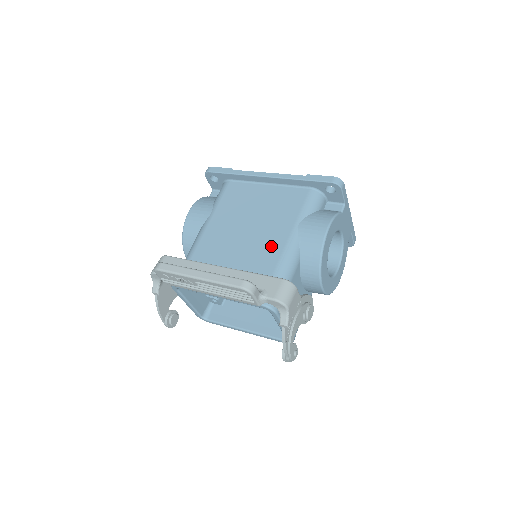
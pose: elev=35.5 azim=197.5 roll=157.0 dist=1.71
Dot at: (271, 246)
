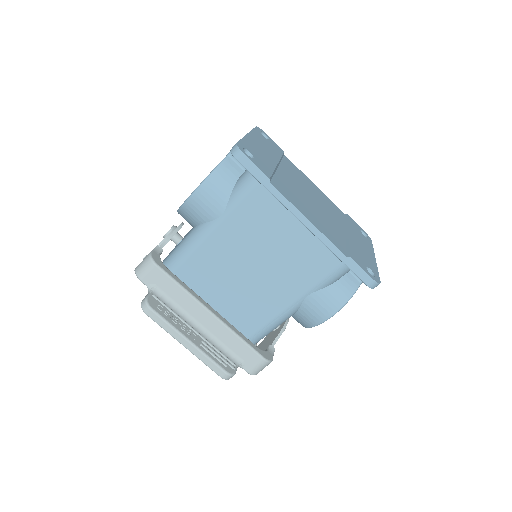
Dot at: (270, 302)
